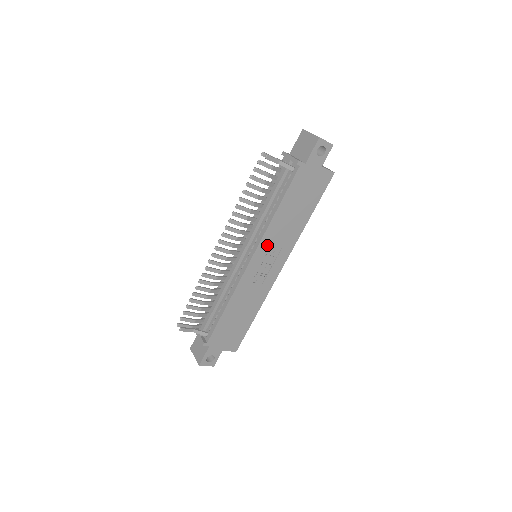
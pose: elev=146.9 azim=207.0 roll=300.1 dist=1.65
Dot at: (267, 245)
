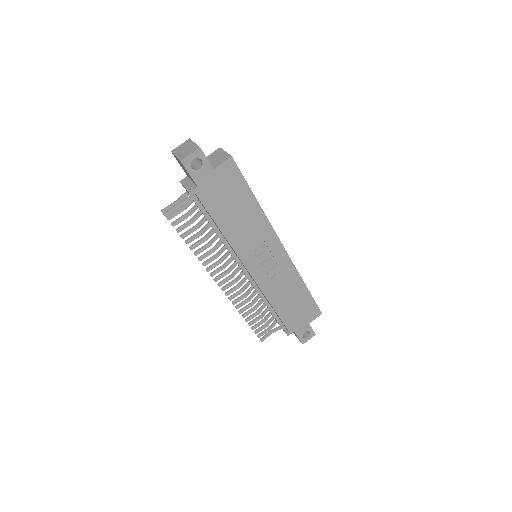
Dot at: (248, 253)
